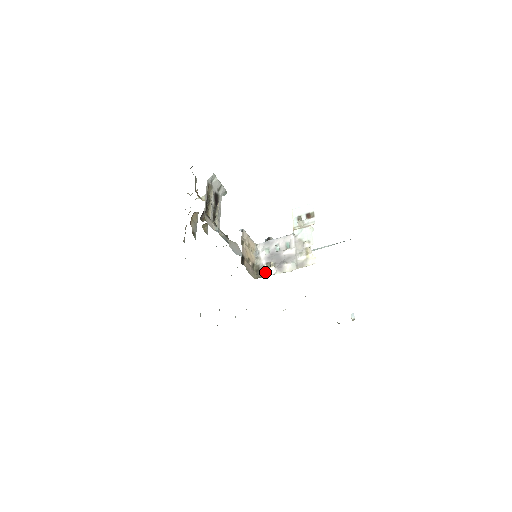
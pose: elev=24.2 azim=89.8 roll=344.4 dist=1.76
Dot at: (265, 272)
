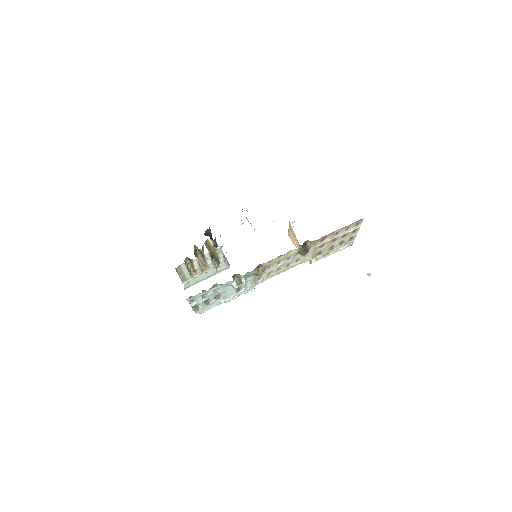
Dot at: occluded
